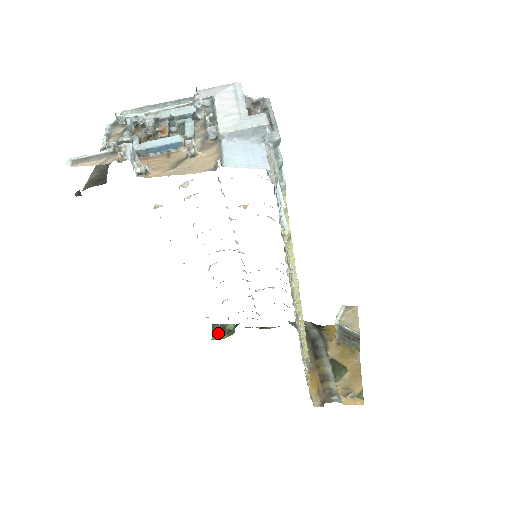
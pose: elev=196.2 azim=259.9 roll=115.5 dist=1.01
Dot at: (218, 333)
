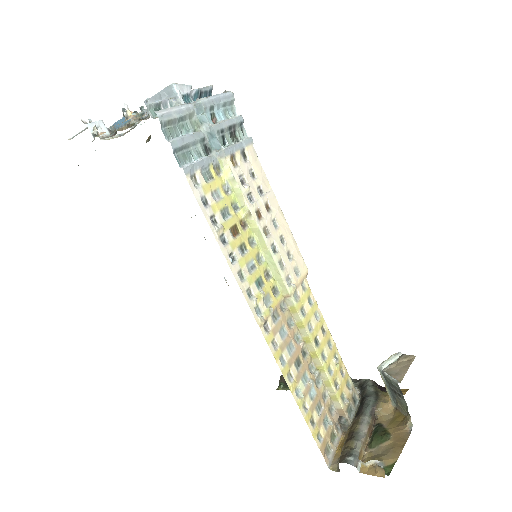
Dot at: (284, 384)
